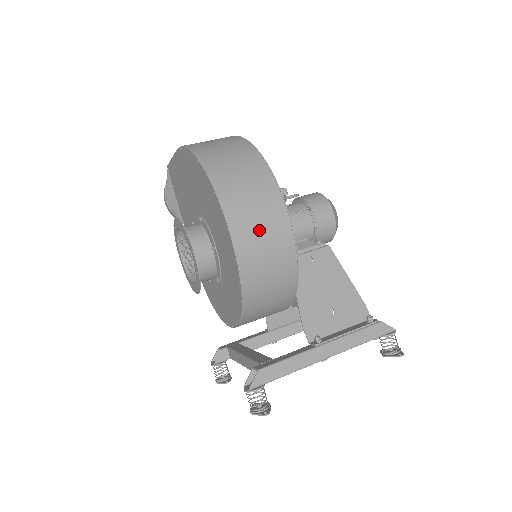
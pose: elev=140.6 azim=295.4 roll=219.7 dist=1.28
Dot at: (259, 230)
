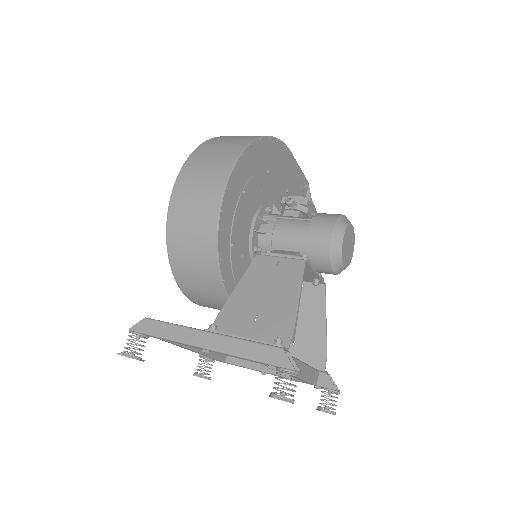
Dot at: (196, 188)
